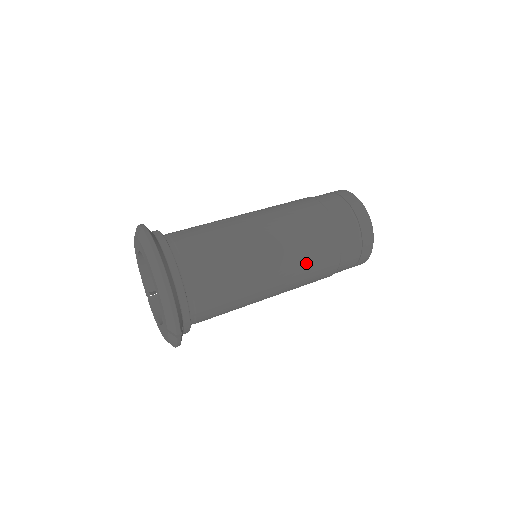
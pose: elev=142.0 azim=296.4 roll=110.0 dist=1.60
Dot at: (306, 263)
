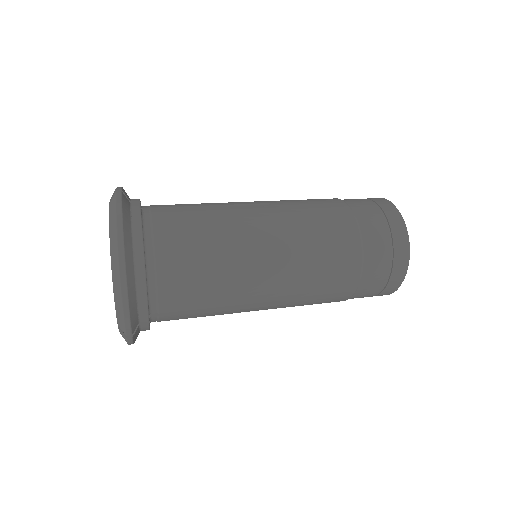
Dot at: (312, 283)
